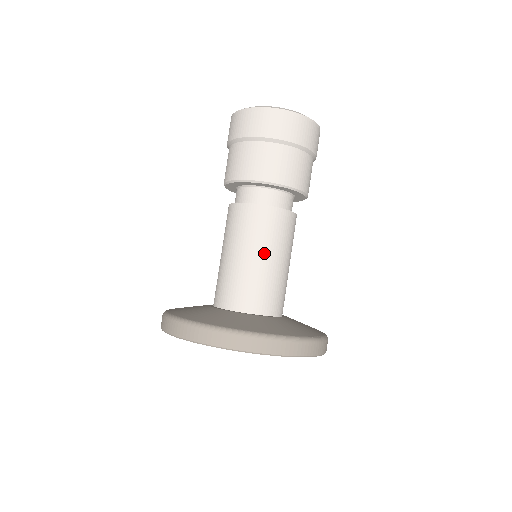
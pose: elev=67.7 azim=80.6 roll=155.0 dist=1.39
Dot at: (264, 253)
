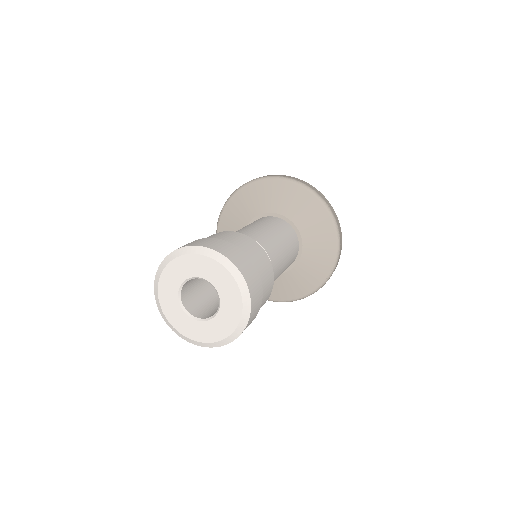
Dot at: occluded
